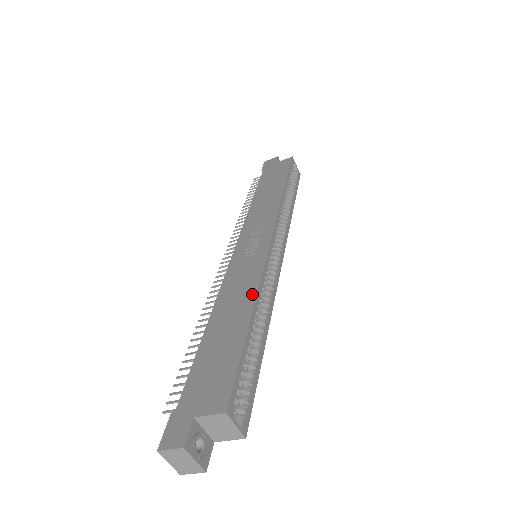
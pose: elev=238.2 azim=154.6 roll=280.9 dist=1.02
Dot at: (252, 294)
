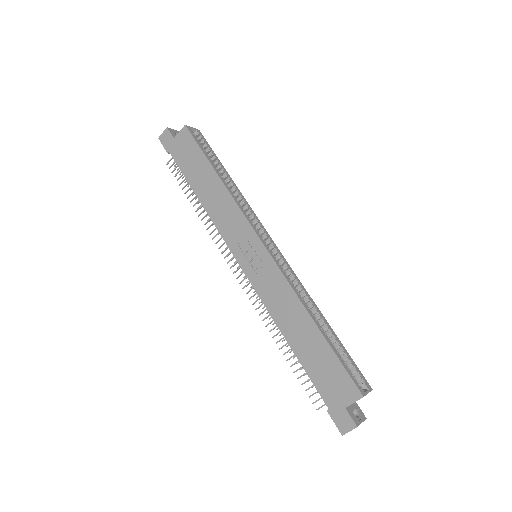
Dot at: (298, 305)
